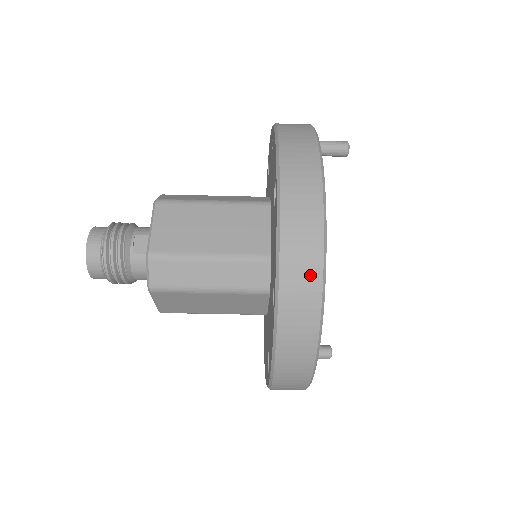
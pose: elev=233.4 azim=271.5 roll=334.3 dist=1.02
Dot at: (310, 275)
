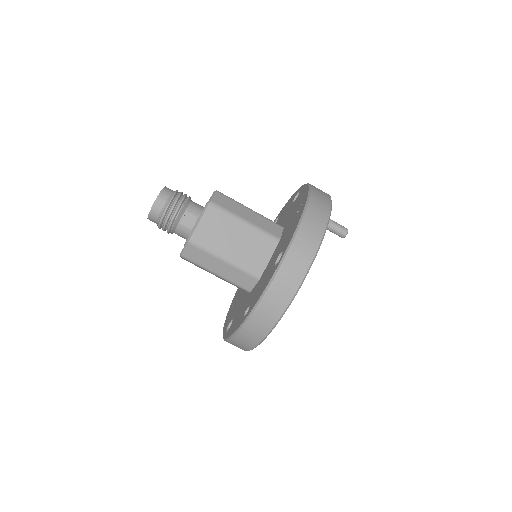
Dot at: (270, 319)
